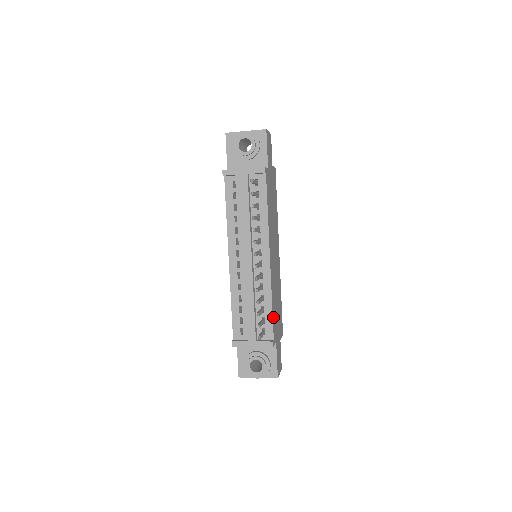
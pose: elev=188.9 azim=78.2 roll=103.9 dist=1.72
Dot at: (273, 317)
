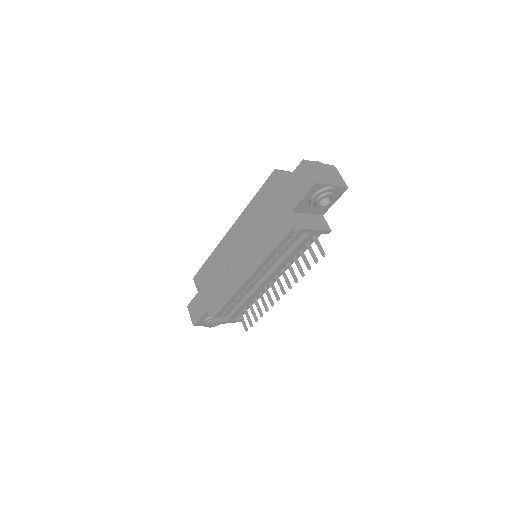
Dot at: occluded
